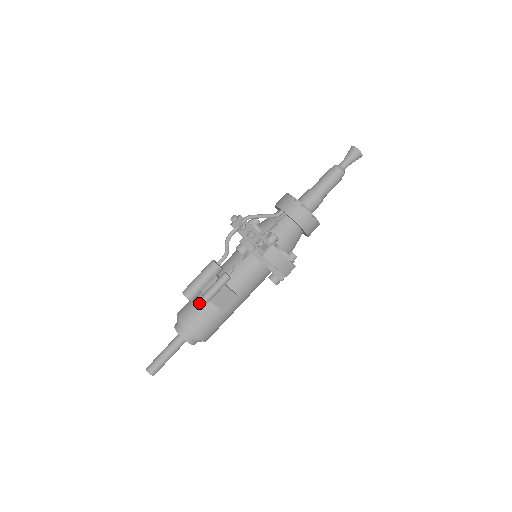
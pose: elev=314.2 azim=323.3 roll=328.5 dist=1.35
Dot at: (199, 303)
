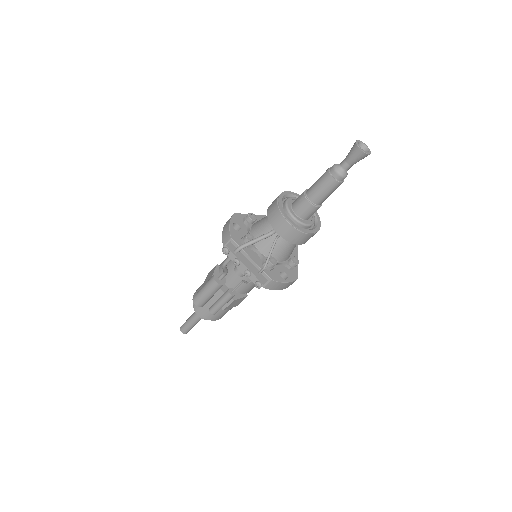
Dot at: (211, 313)
